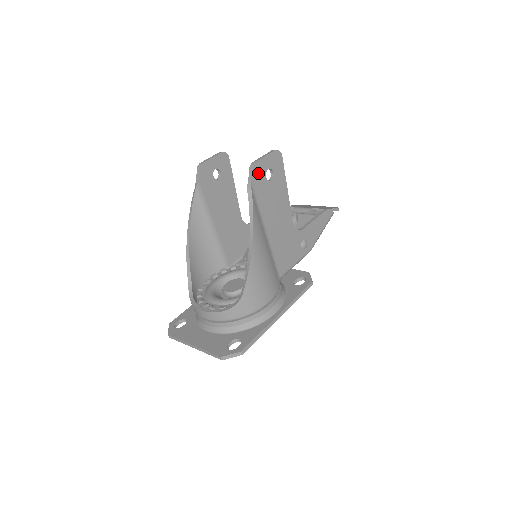
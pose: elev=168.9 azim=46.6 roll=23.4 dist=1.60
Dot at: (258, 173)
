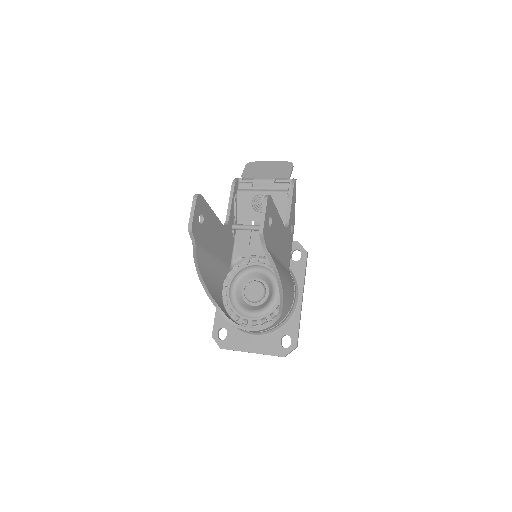
Dot at: (266, 232)
